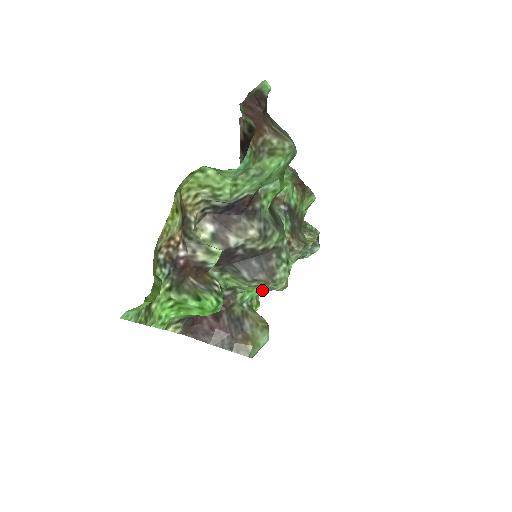
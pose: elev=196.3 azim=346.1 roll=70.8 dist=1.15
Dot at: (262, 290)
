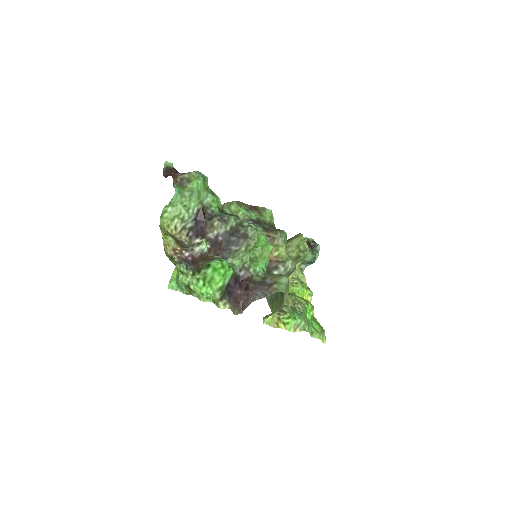
Dot at: occluded
